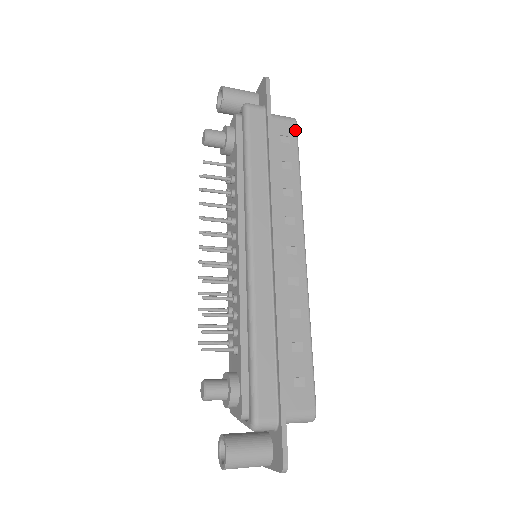
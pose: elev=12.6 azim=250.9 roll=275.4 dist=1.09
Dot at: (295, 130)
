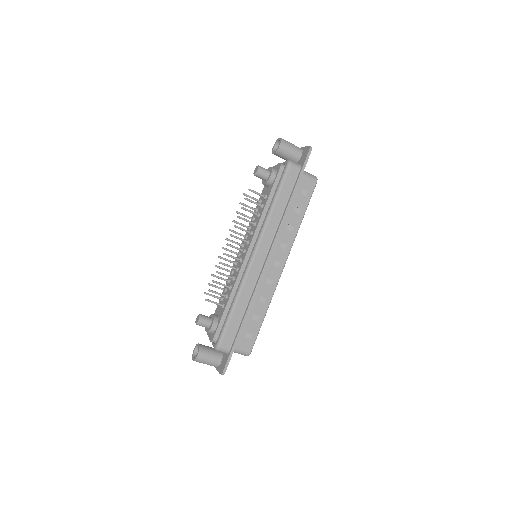
Dot at: (313, 188)
